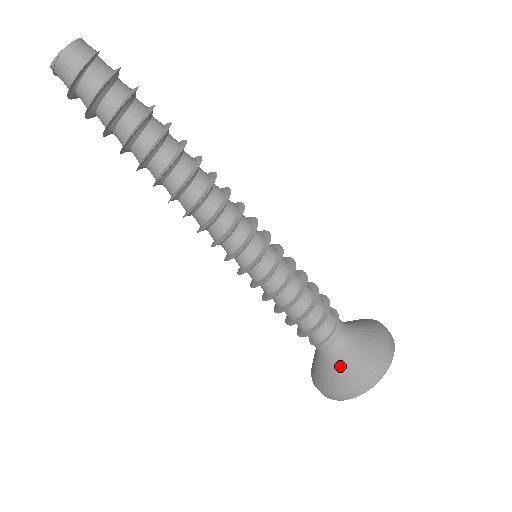
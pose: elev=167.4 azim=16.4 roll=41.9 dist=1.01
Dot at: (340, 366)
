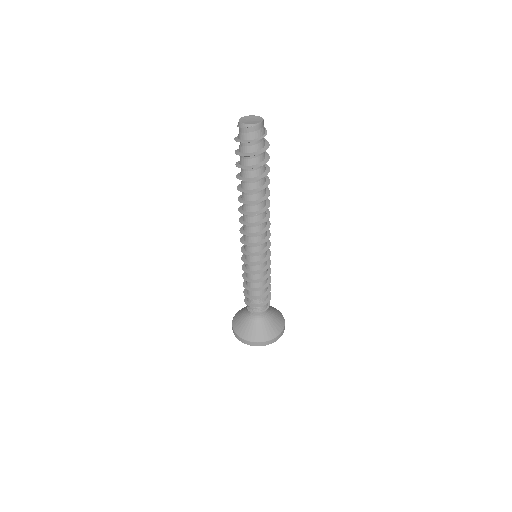
Dot at: (268, 326)
